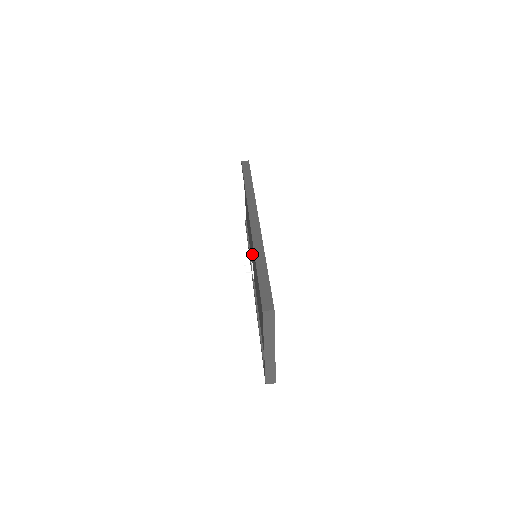
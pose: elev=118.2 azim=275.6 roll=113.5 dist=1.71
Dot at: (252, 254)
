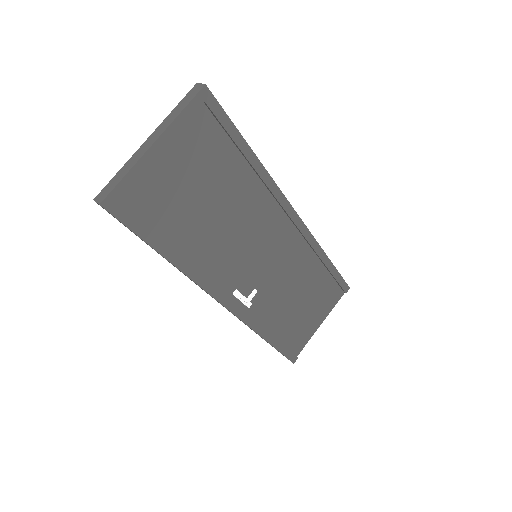
Dot at: occluded
